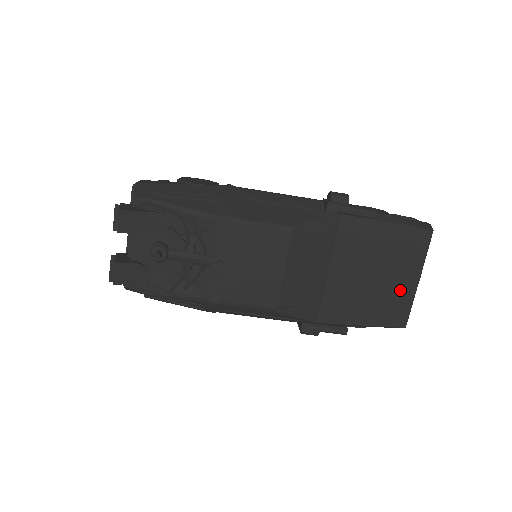
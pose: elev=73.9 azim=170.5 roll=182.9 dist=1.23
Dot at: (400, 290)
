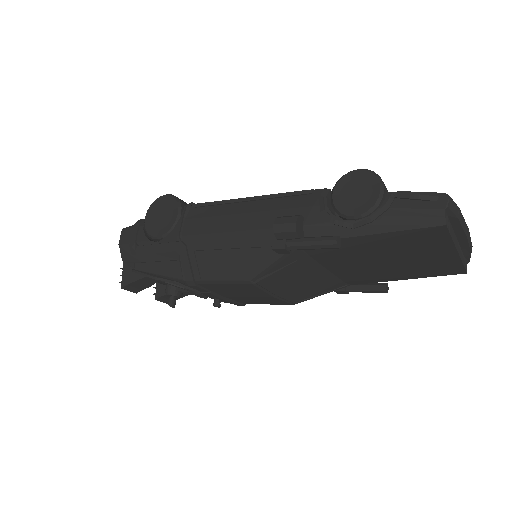
Dot at: (434, 261)
